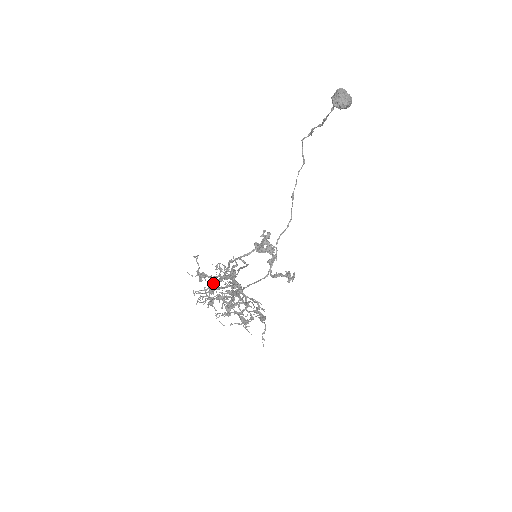
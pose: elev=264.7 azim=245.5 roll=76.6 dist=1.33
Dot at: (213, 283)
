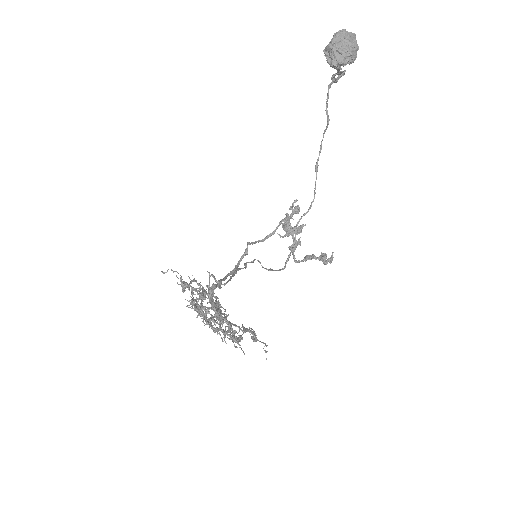
Dot at: occluded
